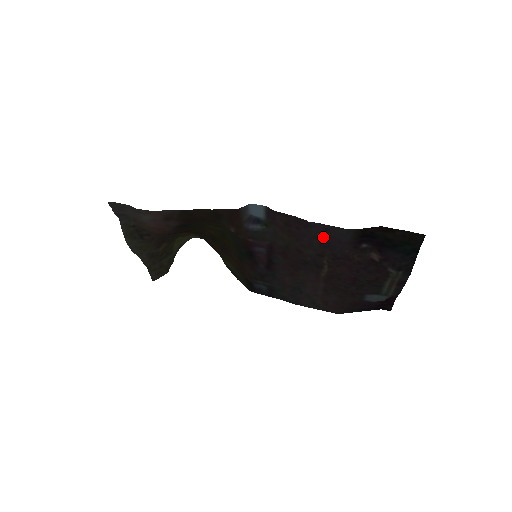
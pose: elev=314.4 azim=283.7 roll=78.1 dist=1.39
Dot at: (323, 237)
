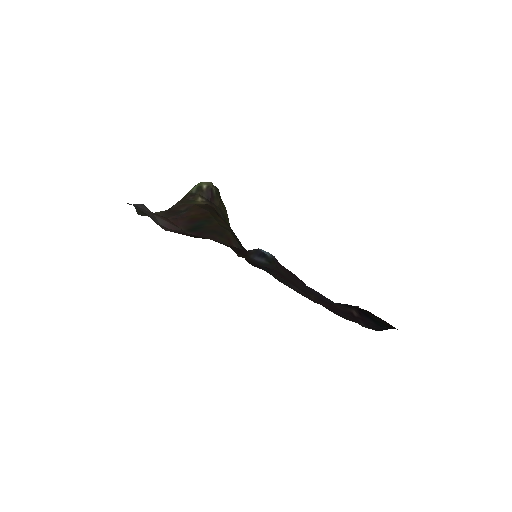
Dot at: (316, 293)
